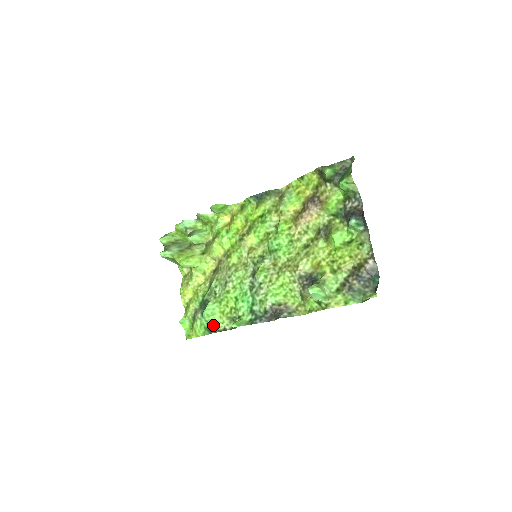
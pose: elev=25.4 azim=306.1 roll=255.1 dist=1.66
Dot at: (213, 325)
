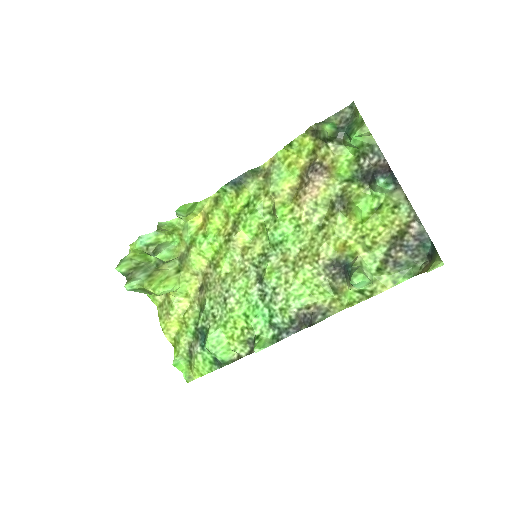
Dot at: (223, 356)
